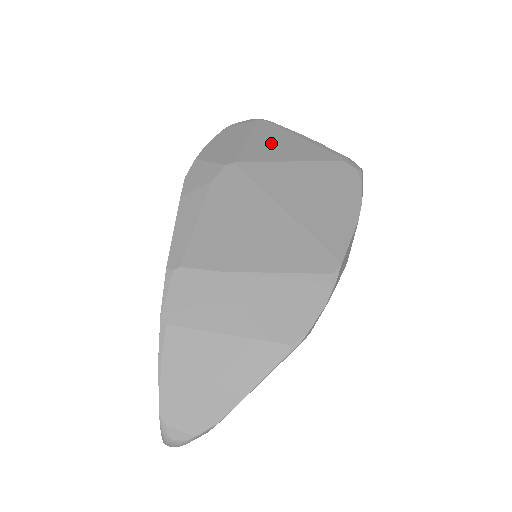
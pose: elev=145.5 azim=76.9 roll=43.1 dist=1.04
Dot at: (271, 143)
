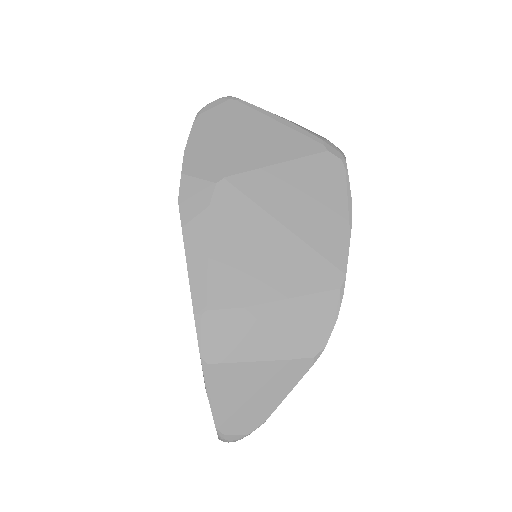
Dot at: (252, 138)
